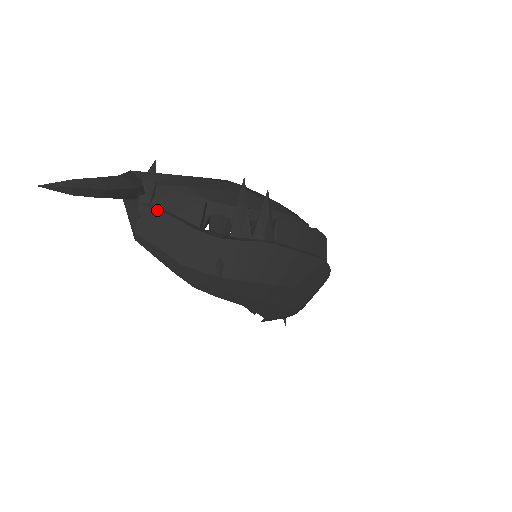
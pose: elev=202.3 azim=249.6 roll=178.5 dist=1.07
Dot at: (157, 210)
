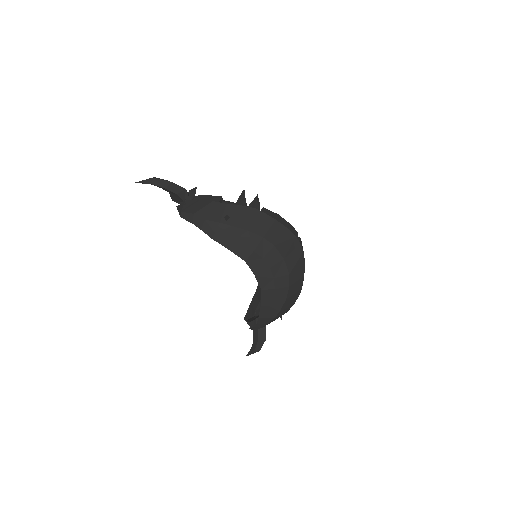
Dot at: (195, 200)
